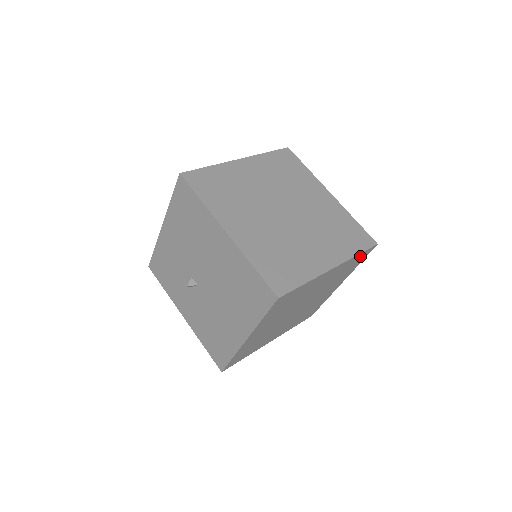
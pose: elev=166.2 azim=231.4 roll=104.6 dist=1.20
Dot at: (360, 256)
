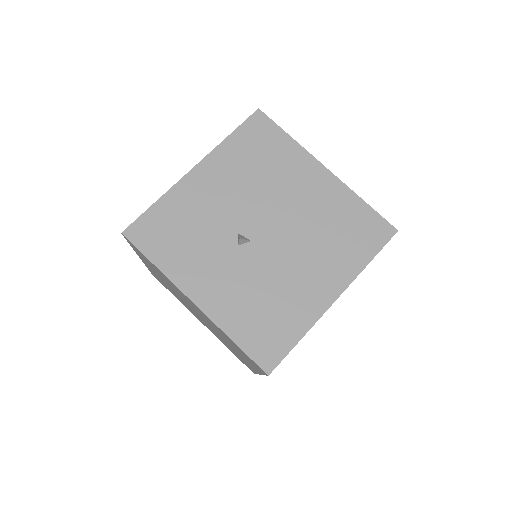
Dot at: occluded
